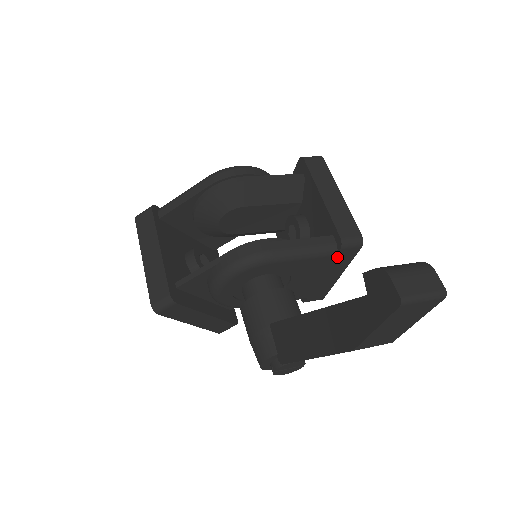
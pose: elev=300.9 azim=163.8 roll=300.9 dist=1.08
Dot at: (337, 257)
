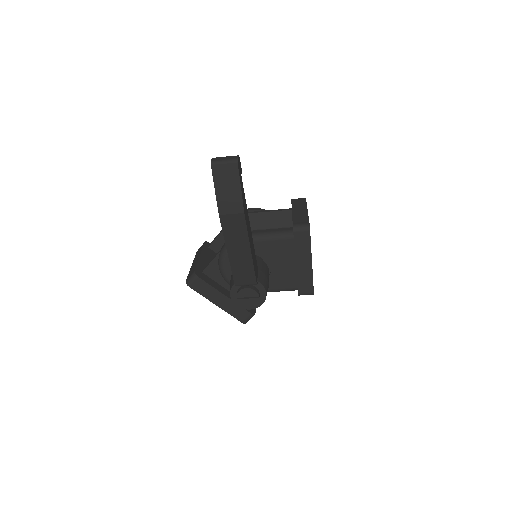
Dot at: (296, 240)
